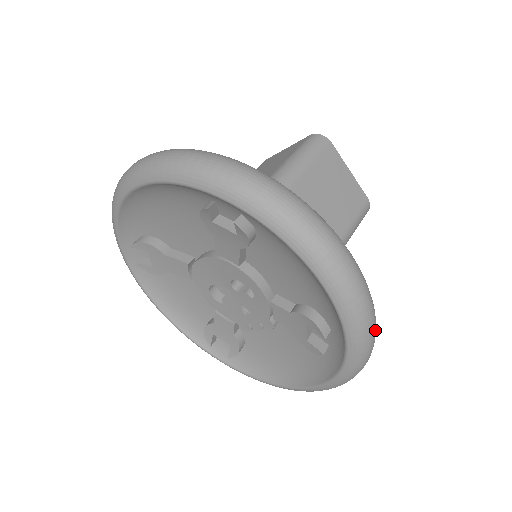
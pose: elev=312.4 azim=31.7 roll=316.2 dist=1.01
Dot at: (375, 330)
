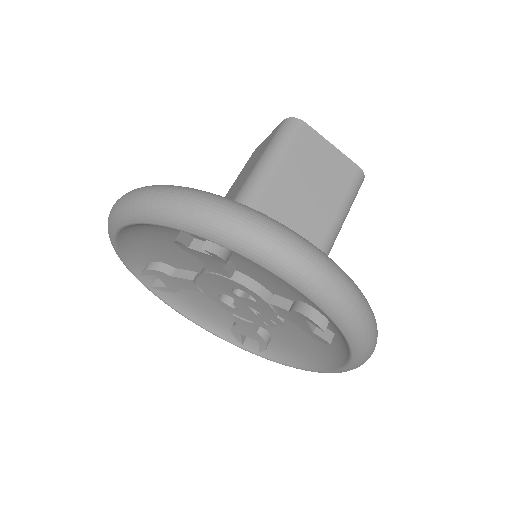
Dot at: (369, 315)
